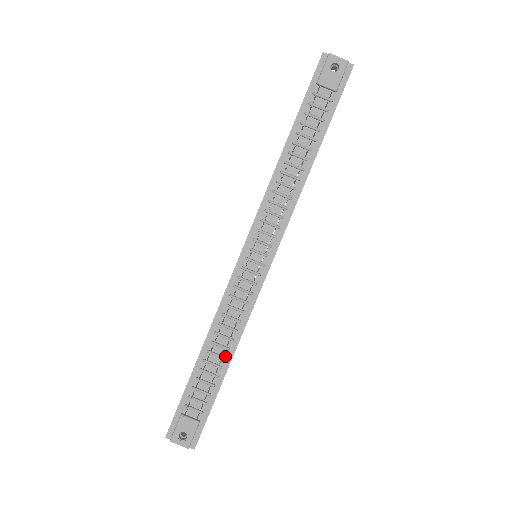
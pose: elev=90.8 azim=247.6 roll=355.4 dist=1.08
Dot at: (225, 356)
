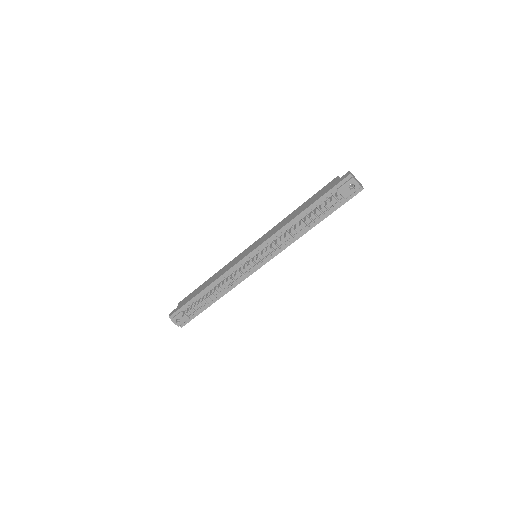
Dot at: (216, 296)
